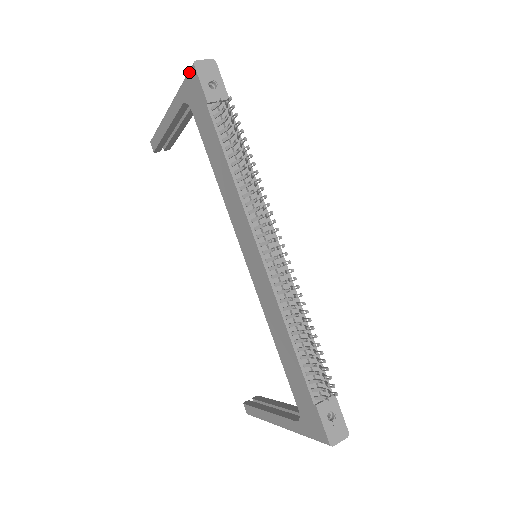
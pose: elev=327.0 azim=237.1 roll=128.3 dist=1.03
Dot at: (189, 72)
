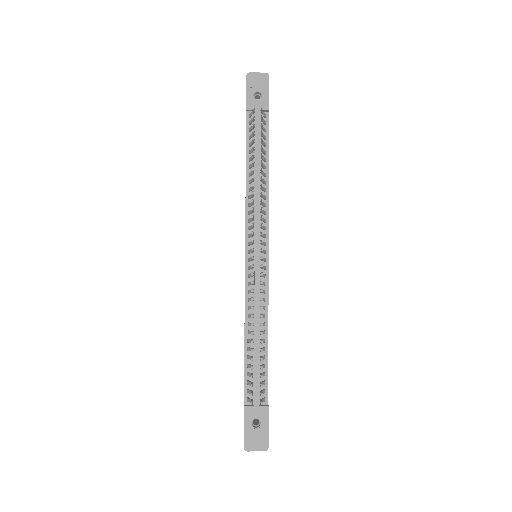
Dot at: occluded
